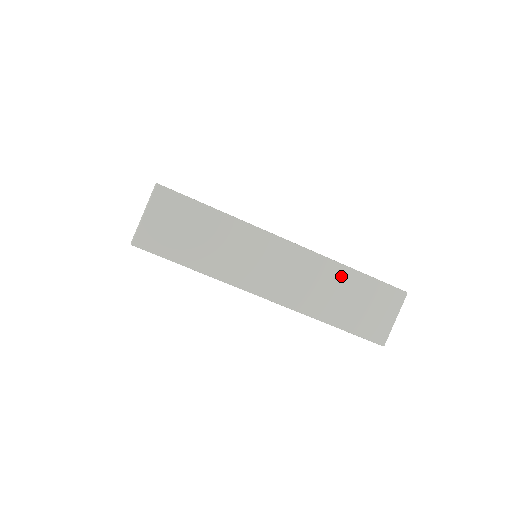
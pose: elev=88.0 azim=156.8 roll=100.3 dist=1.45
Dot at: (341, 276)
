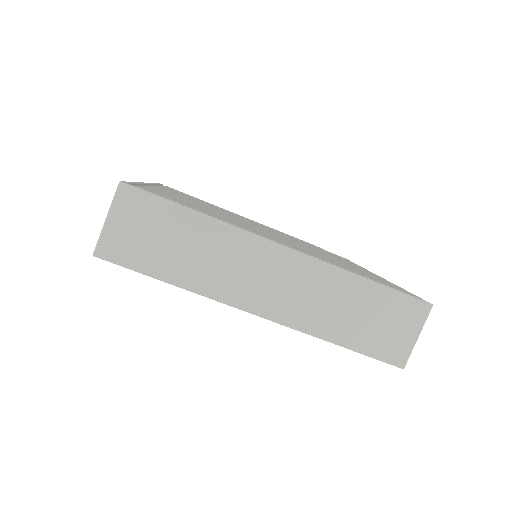
Dot at: (350, 287)
